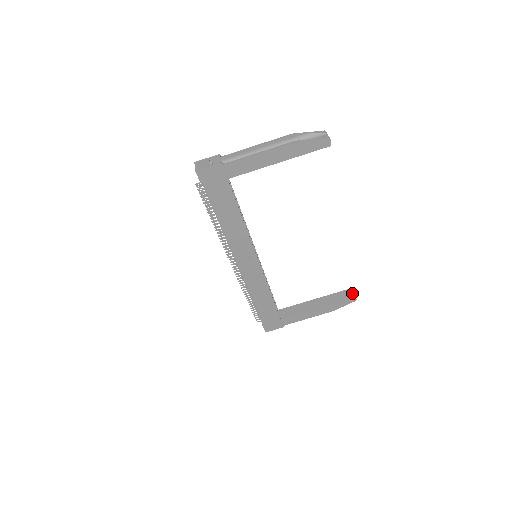
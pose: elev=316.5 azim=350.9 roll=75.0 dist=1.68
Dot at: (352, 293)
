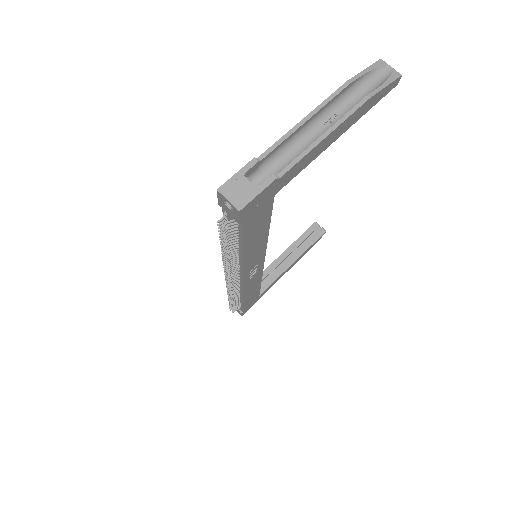
Dot at: (318, 227)
